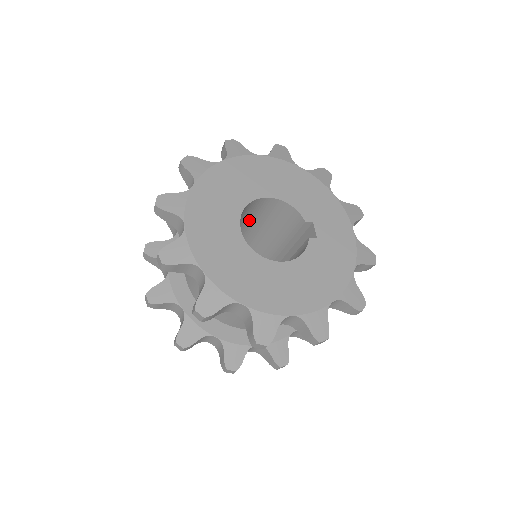
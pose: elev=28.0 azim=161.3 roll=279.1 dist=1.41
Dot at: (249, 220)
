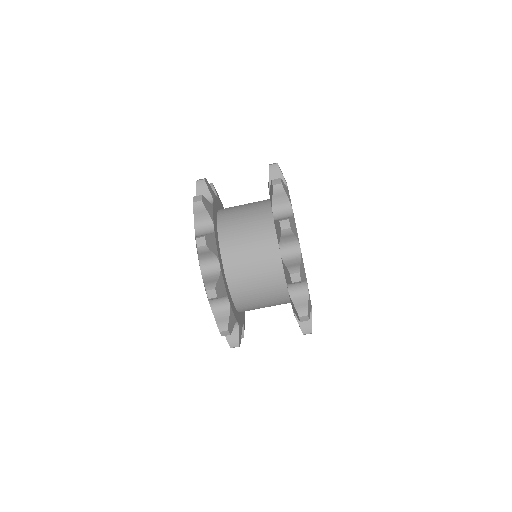
Dot at: occluded
